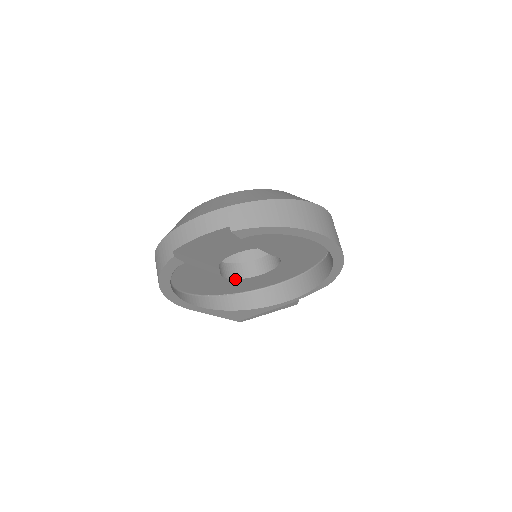
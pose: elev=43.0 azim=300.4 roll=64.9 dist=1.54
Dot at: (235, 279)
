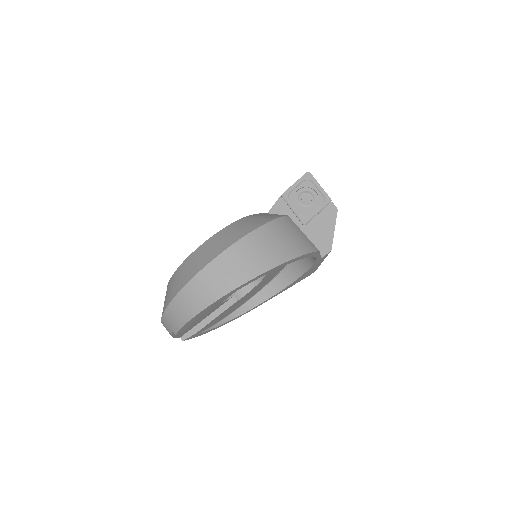
Dot at: (255, 286)
